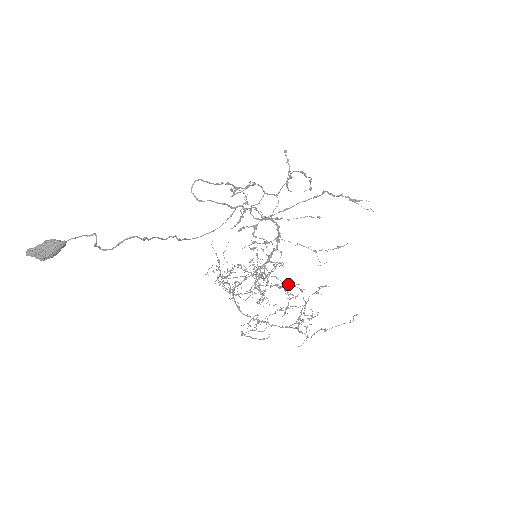
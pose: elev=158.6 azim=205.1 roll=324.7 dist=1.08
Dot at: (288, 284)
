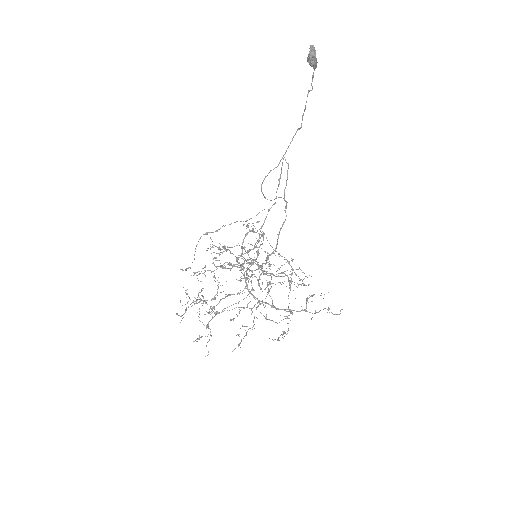
Dot at: occluded
